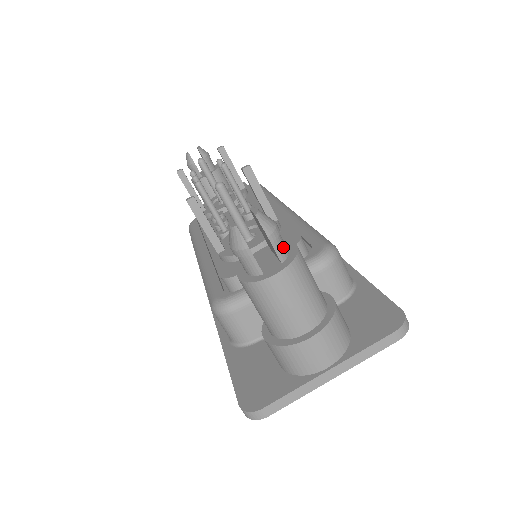
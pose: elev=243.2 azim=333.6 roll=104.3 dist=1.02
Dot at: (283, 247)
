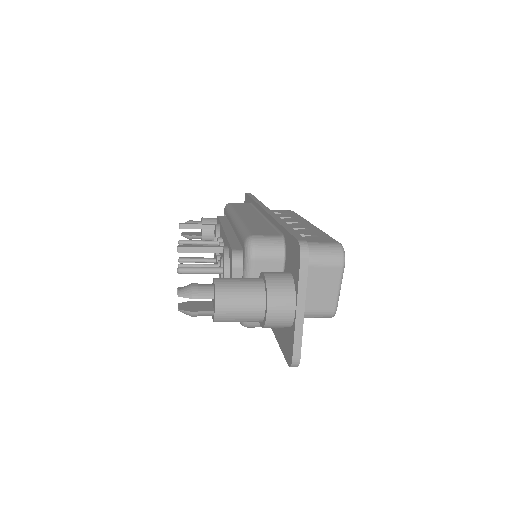
Dot at: (207, 291)
